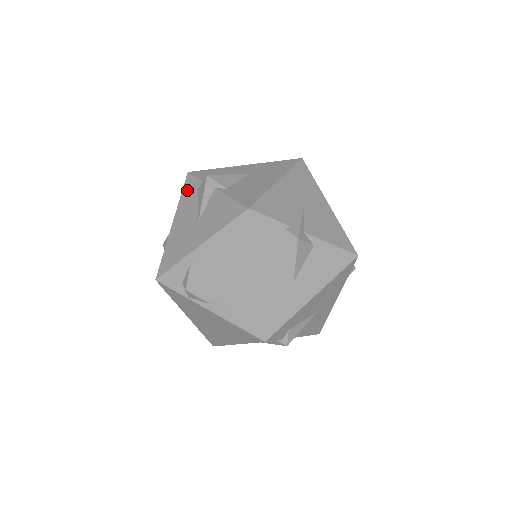
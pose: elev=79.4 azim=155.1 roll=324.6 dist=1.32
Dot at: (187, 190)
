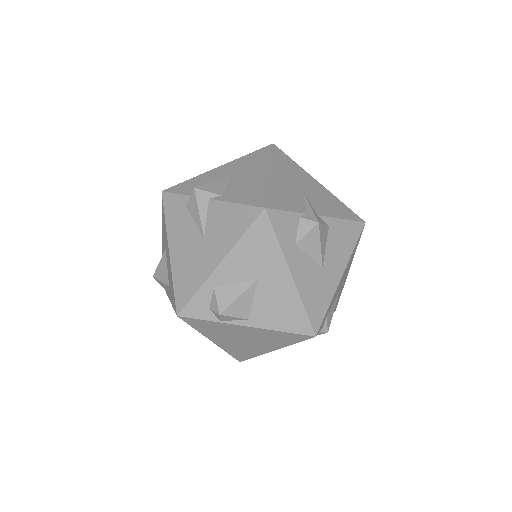
Dot at: (171, 210)
